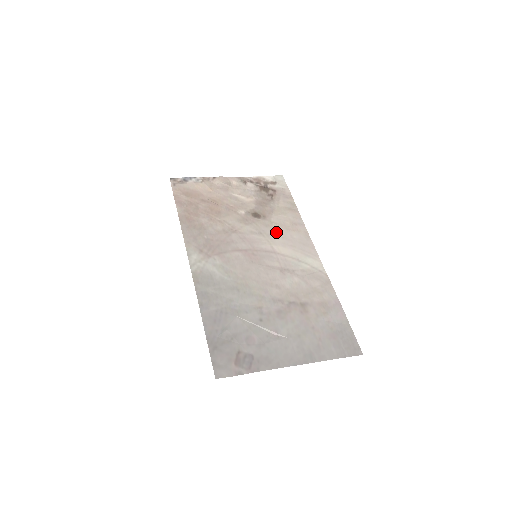
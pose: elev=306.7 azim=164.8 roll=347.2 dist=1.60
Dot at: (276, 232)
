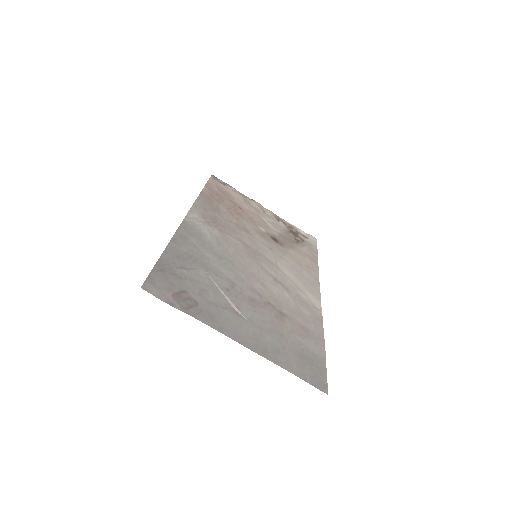
Dot at: (287, 259)
